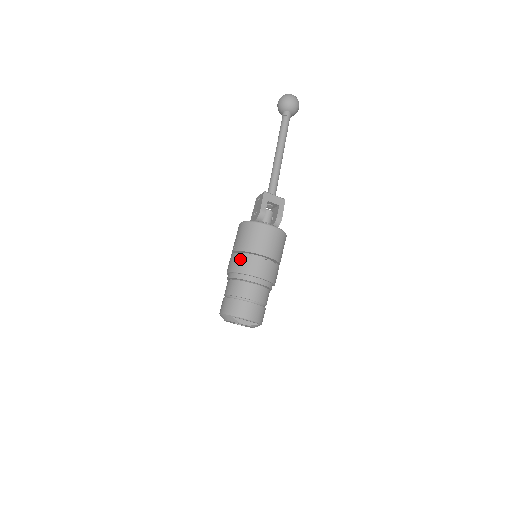
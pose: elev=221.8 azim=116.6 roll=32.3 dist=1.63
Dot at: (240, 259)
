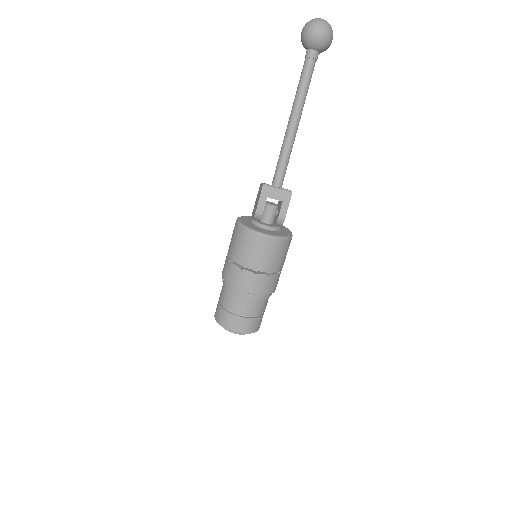
Dot at: (230, 269)
